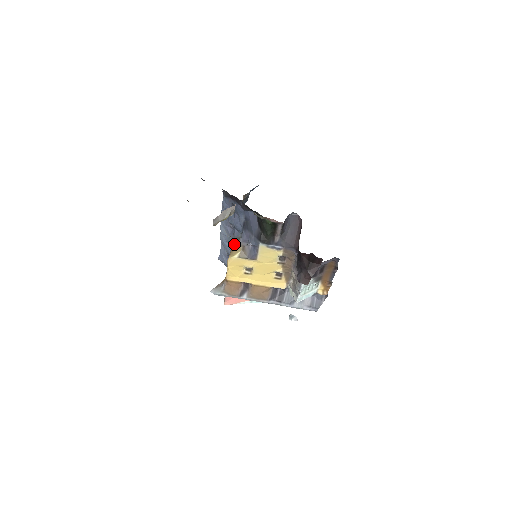
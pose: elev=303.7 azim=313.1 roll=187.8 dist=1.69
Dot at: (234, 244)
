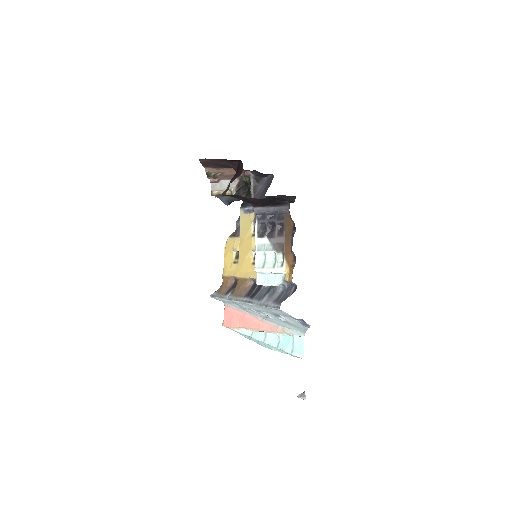
Dot at: occluded
